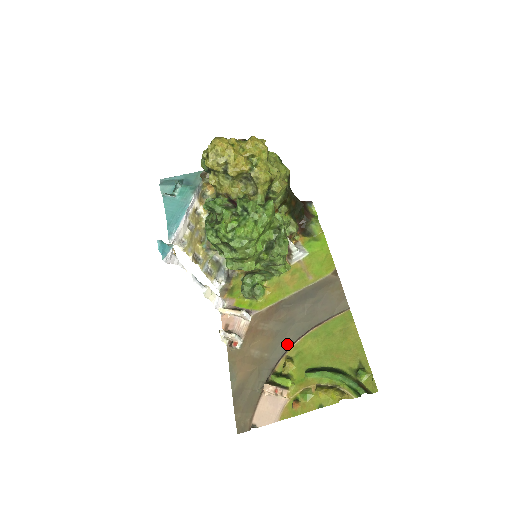
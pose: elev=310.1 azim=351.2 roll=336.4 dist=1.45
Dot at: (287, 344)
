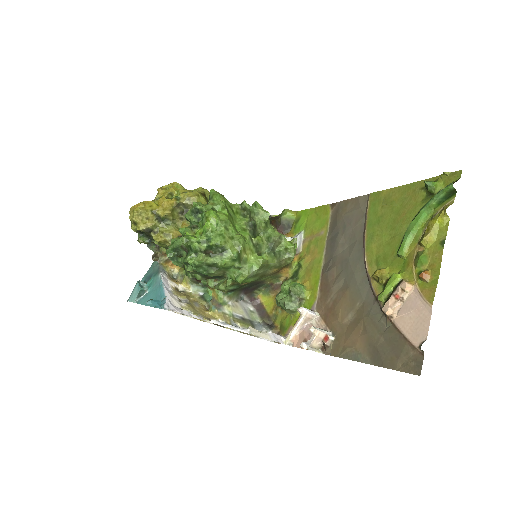
Dot at: (362, 274)
